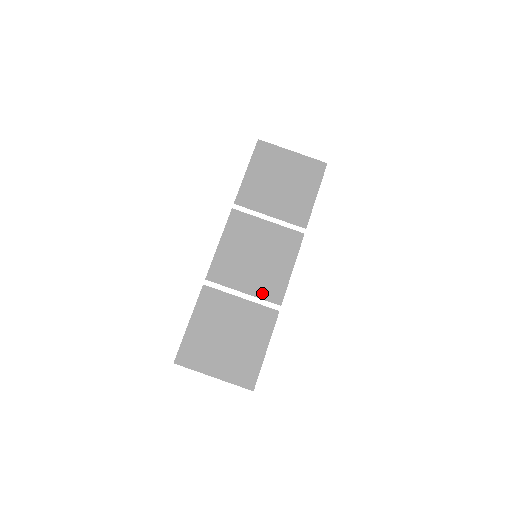
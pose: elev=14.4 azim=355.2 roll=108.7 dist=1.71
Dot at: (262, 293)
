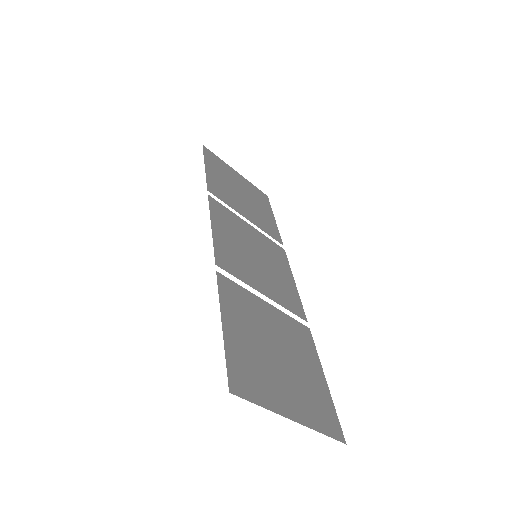
Dot at: (283, 301)
